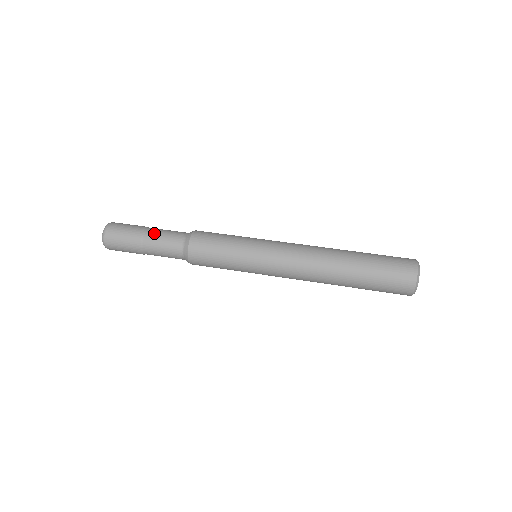
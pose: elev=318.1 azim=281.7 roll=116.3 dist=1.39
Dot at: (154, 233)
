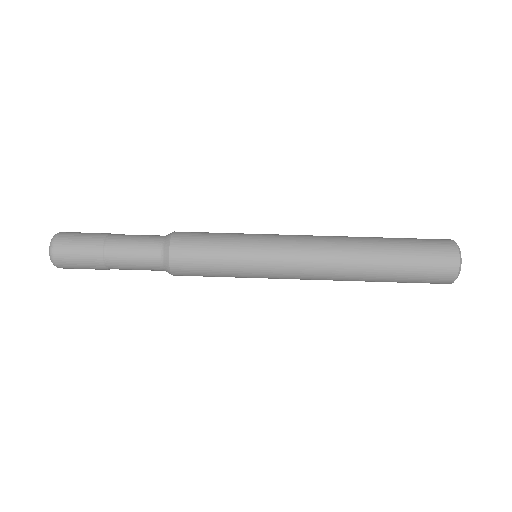
Dot at: (119, 253)
